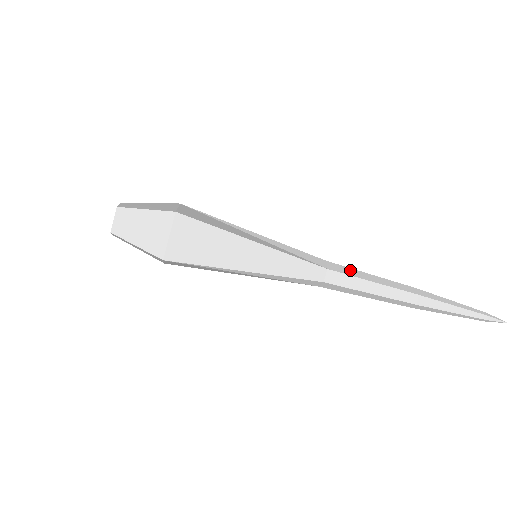
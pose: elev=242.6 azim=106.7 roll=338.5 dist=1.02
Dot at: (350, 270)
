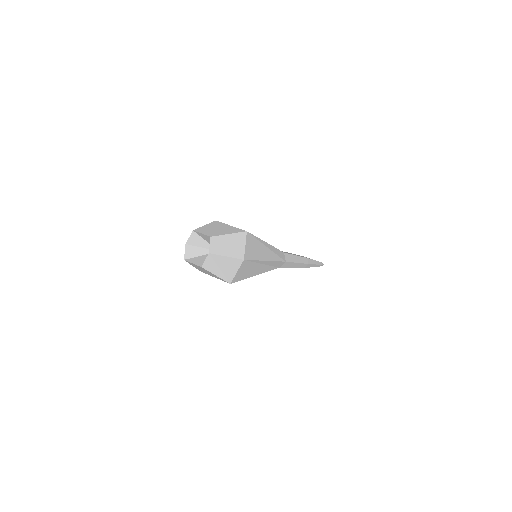
Dot at: (290, 264)
